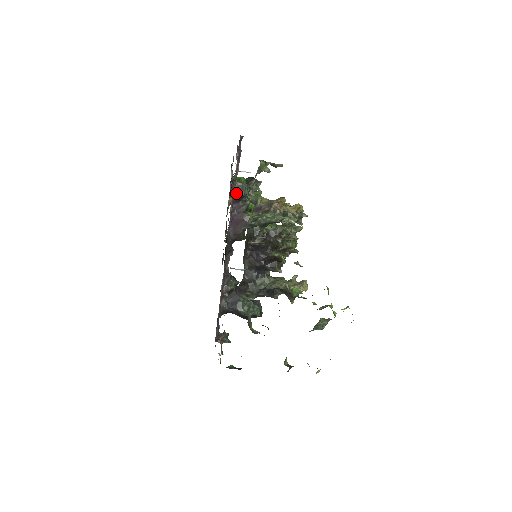
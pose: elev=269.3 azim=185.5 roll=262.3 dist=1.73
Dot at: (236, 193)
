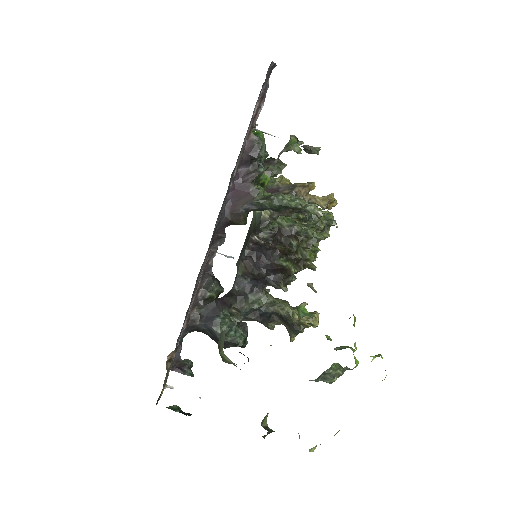
Dot at: (247, 150)
